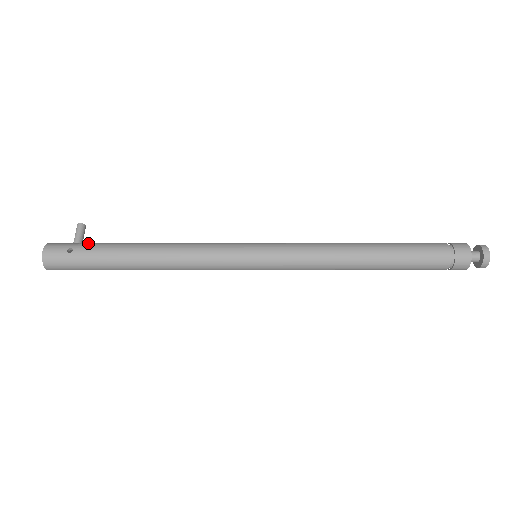
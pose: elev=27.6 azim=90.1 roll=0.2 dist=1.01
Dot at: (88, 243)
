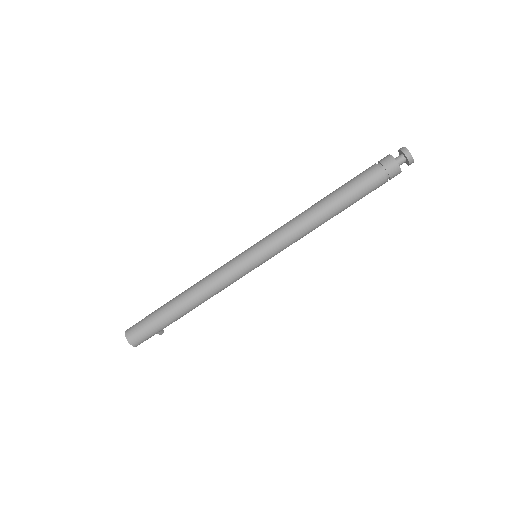
Dot at: occluded
